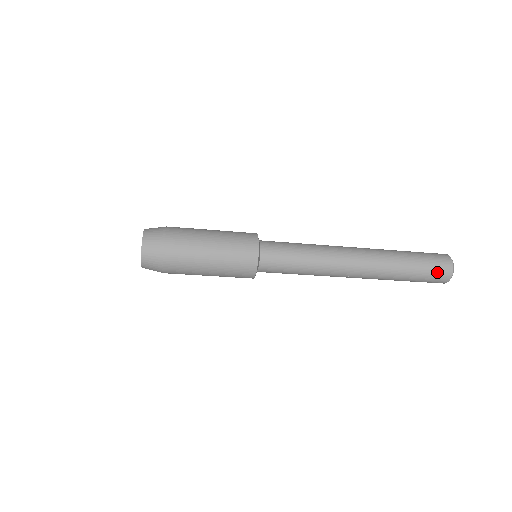
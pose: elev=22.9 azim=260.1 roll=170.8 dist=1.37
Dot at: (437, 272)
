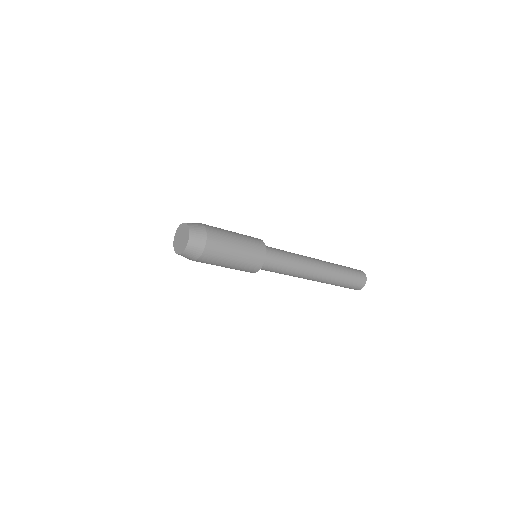
Dot at: (354, 287)
